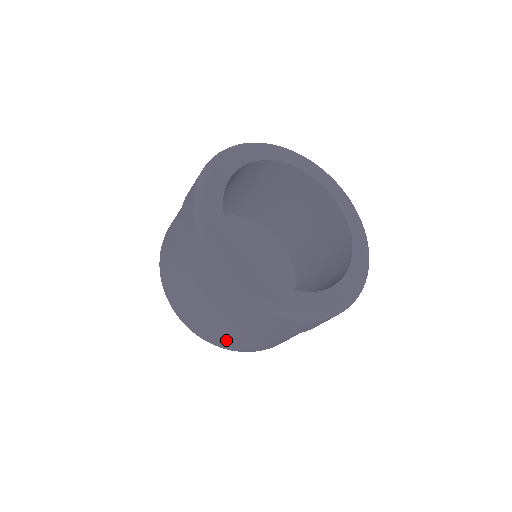
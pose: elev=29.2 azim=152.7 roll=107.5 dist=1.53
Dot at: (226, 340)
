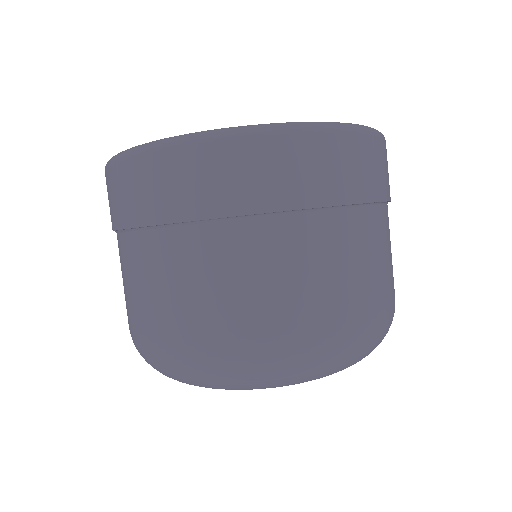
Dot at: (242, 313)
